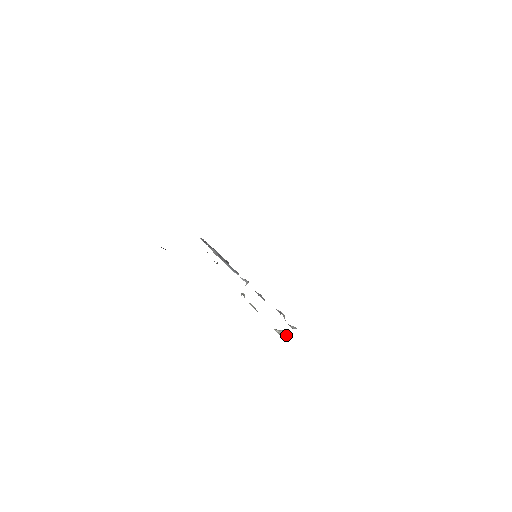
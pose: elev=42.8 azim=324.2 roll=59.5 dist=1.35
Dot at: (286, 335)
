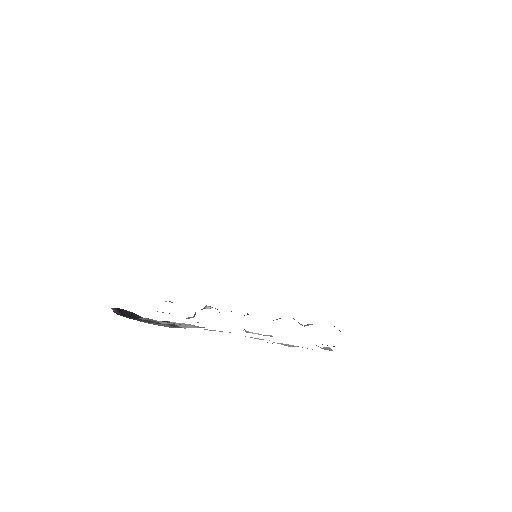
Dot at: occluded
